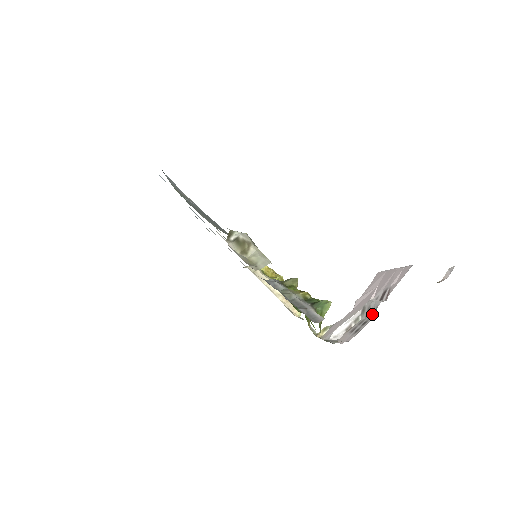
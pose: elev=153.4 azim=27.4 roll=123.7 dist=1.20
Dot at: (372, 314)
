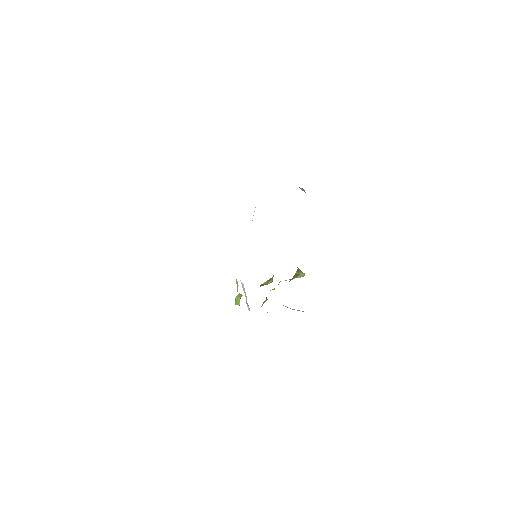
Dot at: occluded
